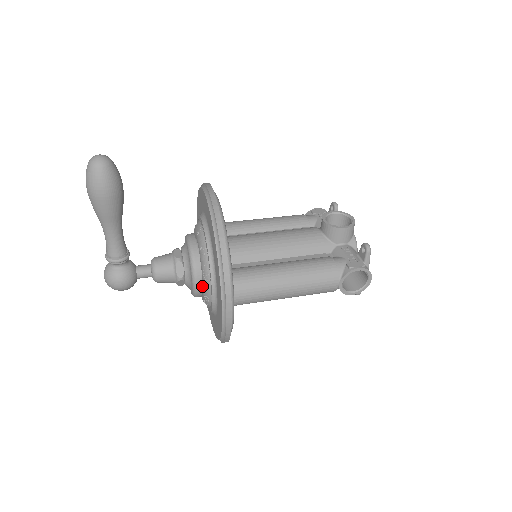
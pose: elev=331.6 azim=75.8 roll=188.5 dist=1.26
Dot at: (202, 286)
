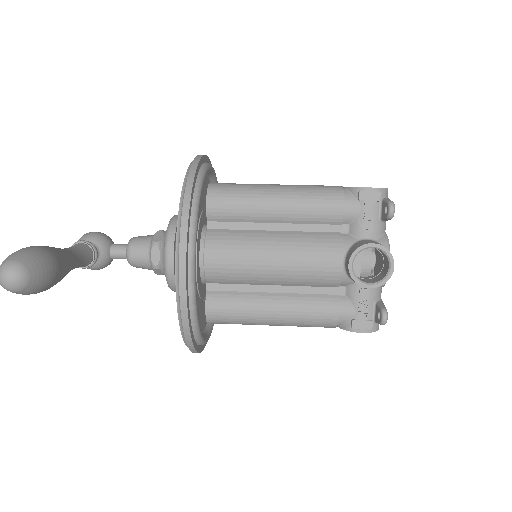
Dot at: occluded
